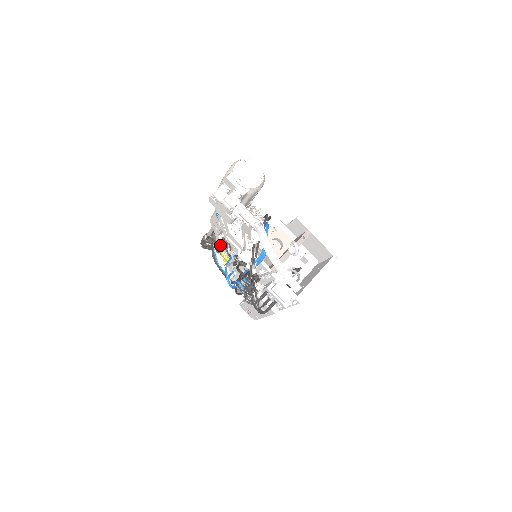
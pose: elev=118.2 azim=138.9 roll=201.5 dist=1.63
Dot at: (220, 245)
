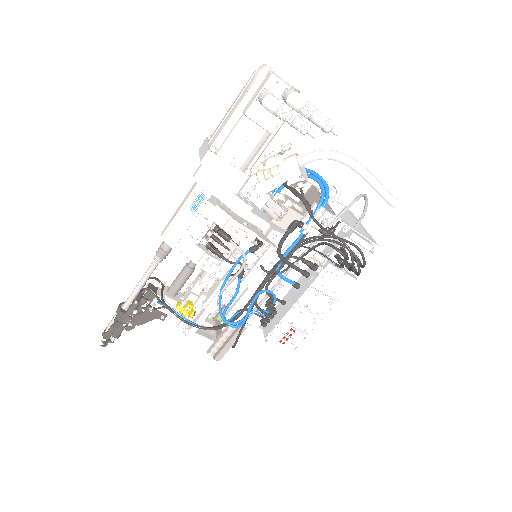
Dot at: (207, 257)
